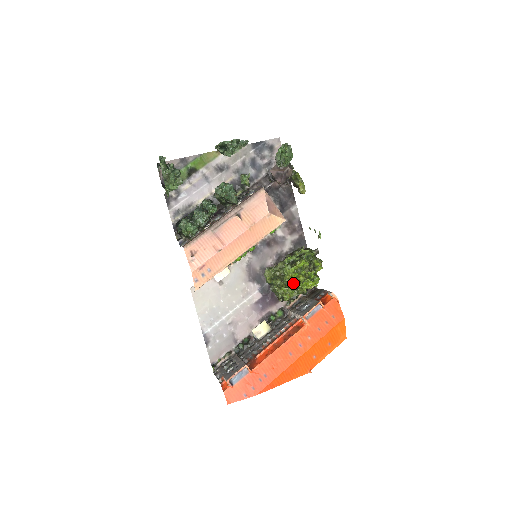
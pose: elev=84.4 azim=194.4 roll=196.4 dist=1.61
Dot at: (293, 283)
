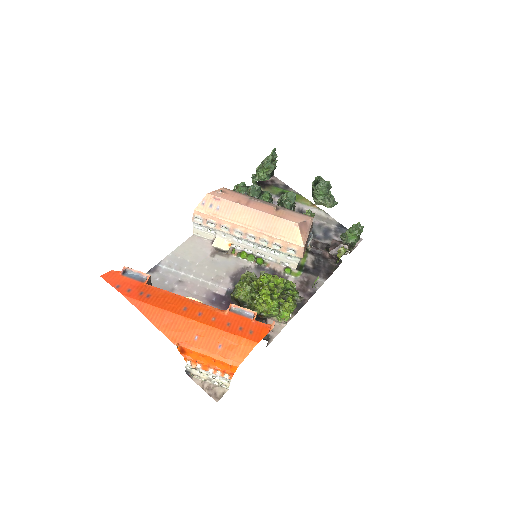
Dot at: (256, 292)
